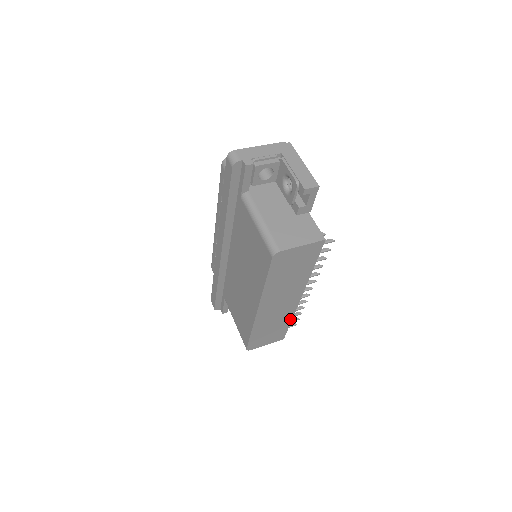
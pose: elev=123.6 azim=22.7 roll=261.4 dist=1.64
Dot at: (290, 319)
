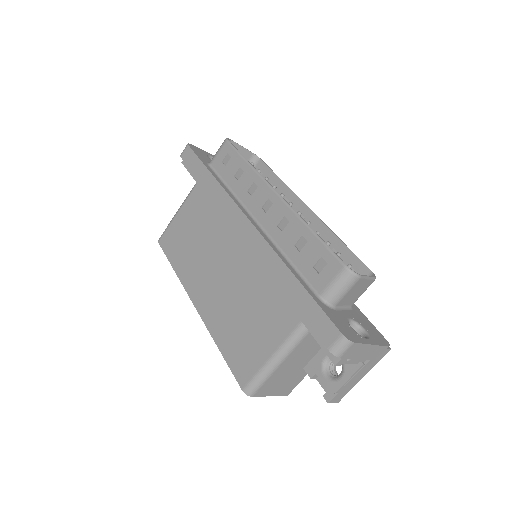
Dot at: occluded
